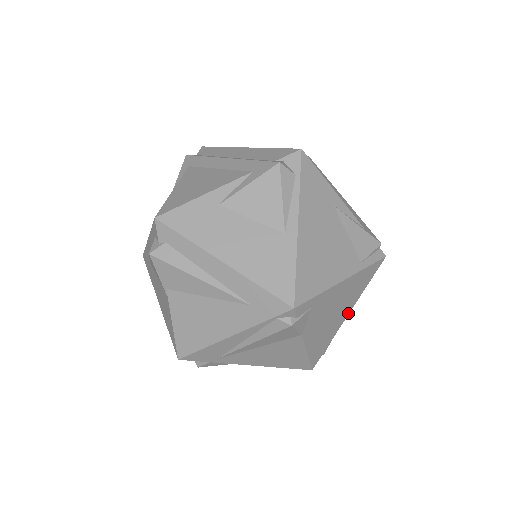
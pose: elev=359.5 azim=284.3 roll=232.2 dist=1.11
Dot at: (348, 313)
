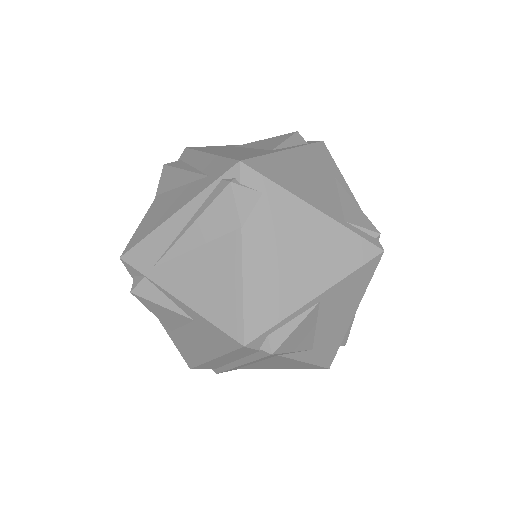
Dot at: (318, 293)
